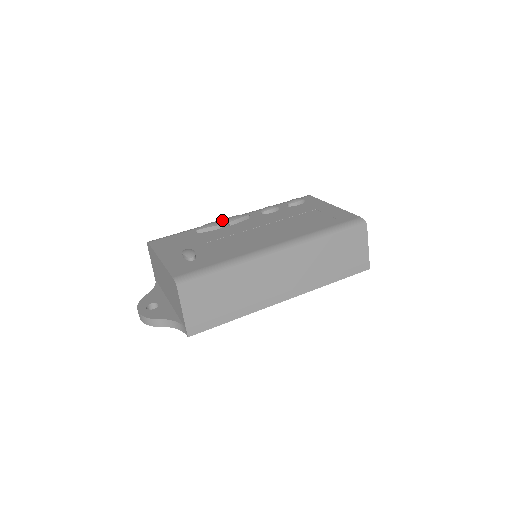
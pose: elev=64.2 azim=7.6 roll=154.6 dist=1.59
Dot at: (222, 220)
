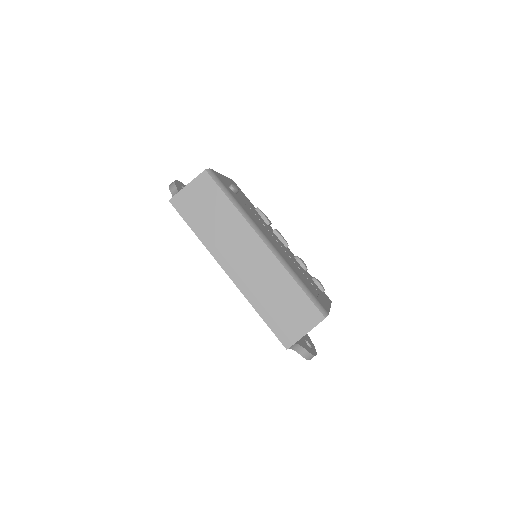
Dot at: occluded
